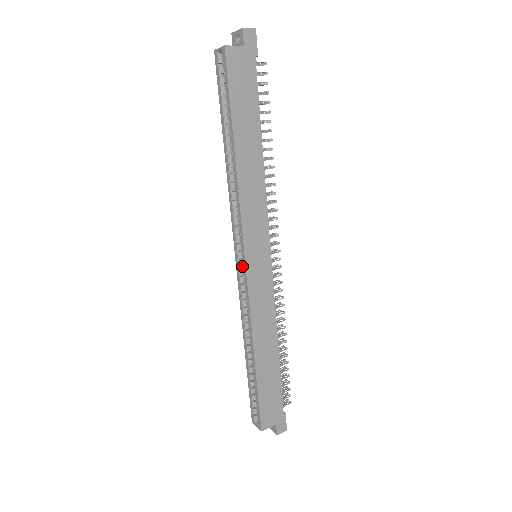
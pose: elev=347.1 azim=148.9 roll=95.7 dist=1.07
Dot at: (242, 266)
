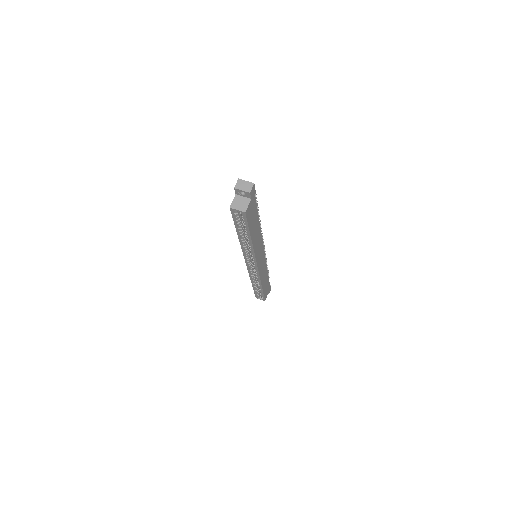
Dot at: (251, 265)
